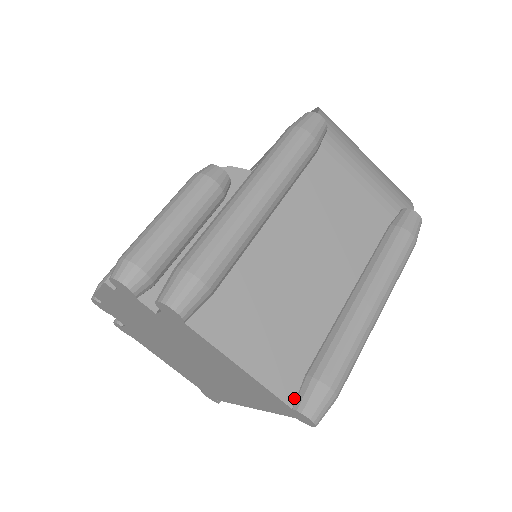
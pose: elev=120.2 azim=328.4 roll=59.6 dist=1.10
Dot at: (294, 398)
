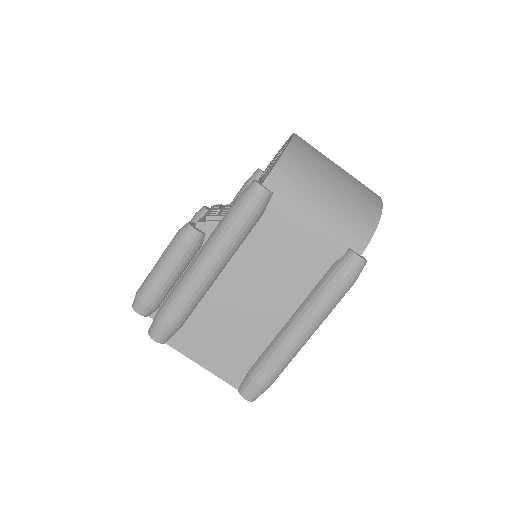
Dot at: (239, 384)
